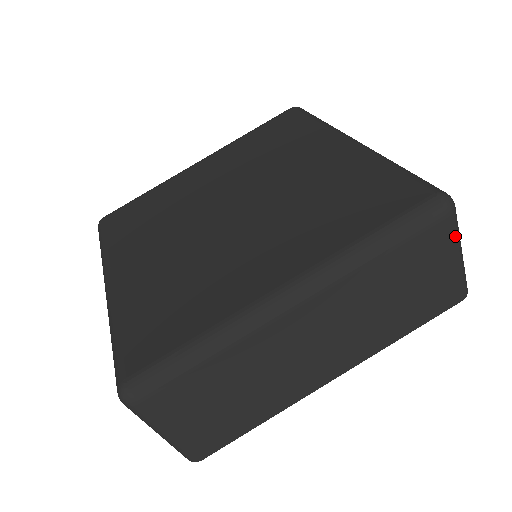
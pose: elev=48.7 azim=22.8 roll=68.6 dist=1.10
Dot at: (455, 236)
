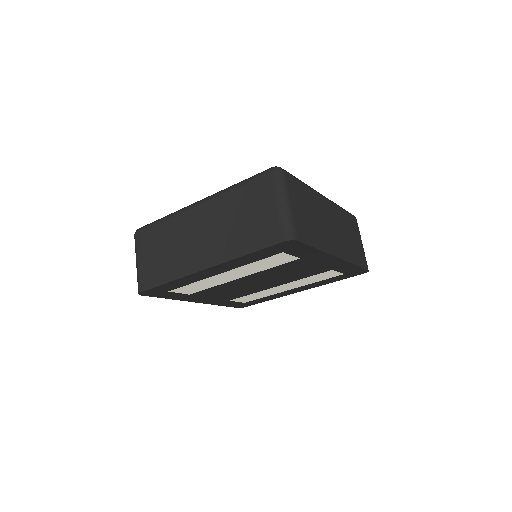
Dot at: (276, 188)
